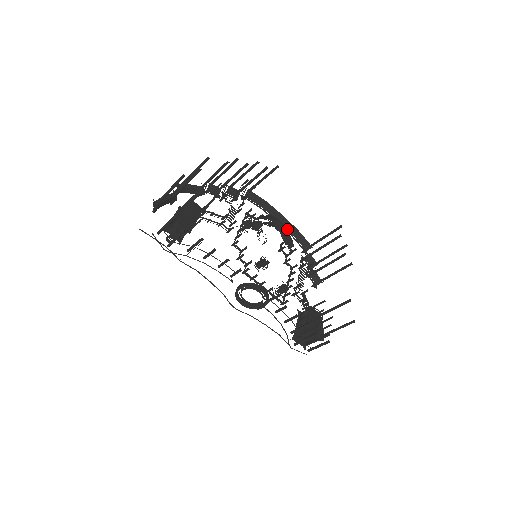
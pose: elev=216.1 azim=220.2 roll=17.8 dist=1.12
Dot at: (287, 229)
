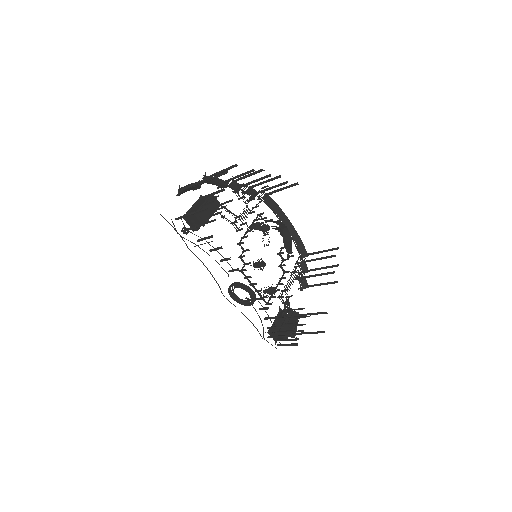
Dot at: occluded
